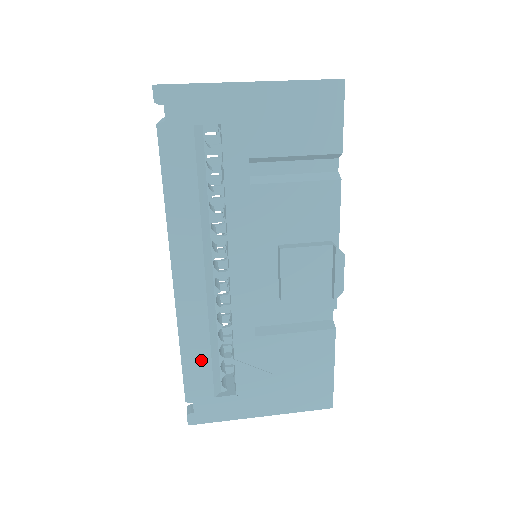
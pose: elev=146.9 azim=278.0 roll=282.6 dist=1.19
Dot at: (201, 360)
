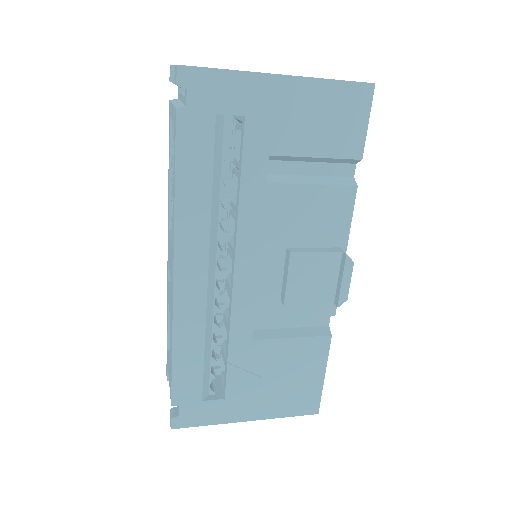
Dot at: (193, 362)
